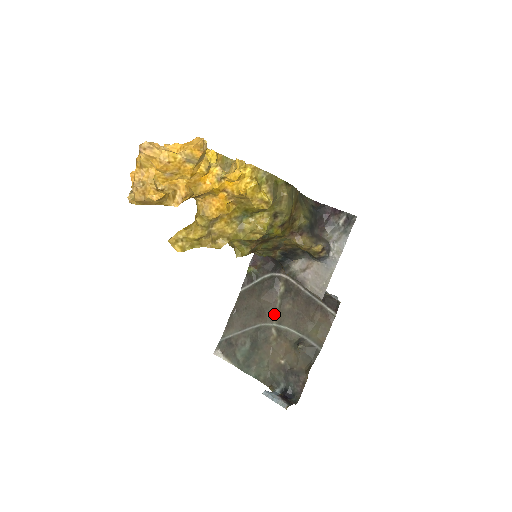
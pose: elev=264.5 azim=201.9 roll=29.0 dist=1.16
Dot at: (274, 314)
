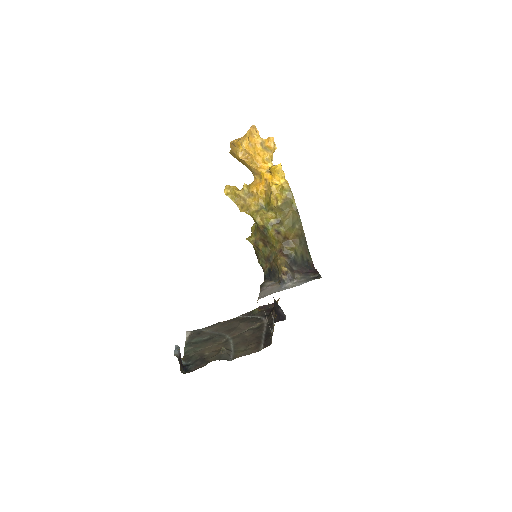
Dot at: (236, 334)
